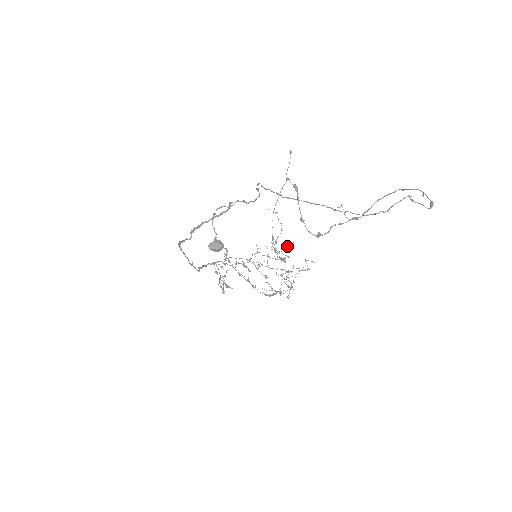
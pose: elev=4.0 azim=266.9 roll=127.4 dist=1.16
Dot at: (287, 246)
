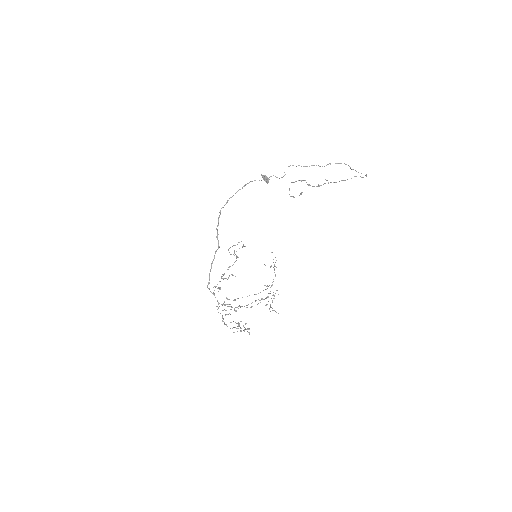
Dot at: (246, 329)
